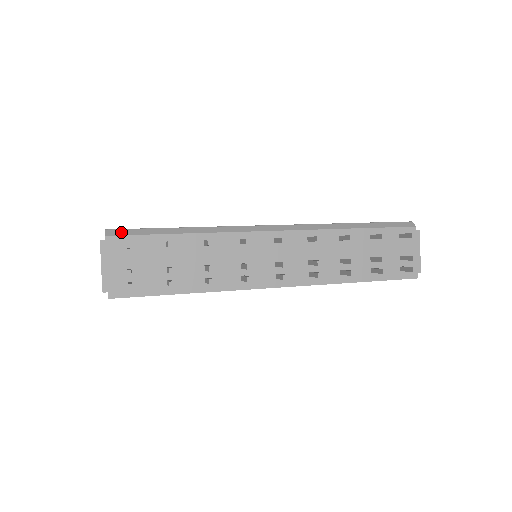
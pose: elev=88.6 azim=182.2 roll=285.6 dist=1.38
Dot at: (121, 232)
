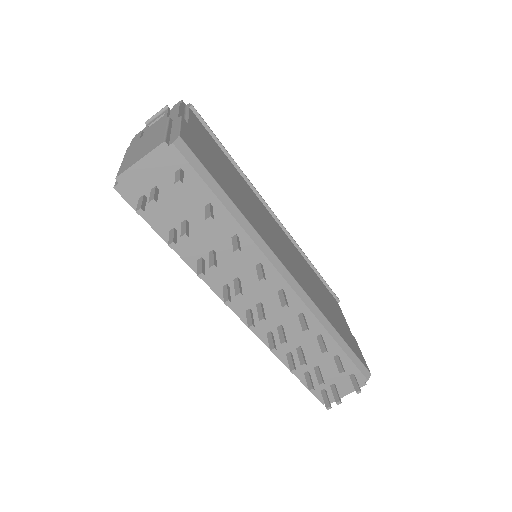
Dot at: (188, 154)
